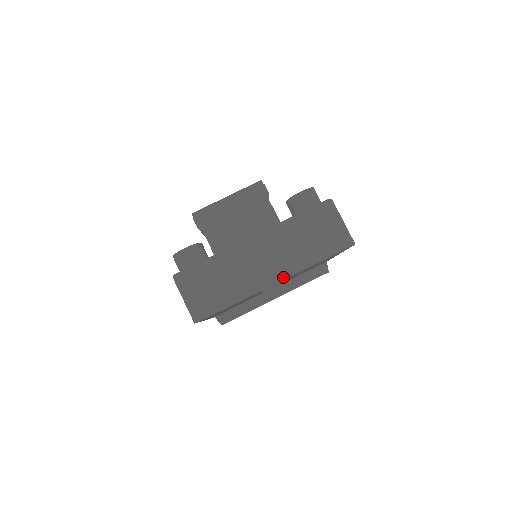
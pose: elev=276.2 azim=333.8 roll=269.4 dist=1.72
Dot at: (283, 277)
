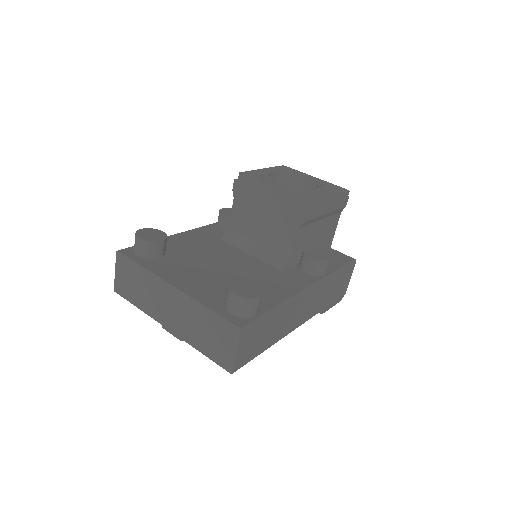
Dot at: (174, 331)
